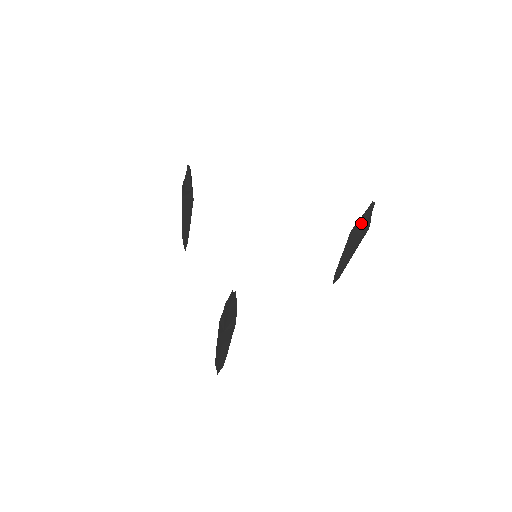
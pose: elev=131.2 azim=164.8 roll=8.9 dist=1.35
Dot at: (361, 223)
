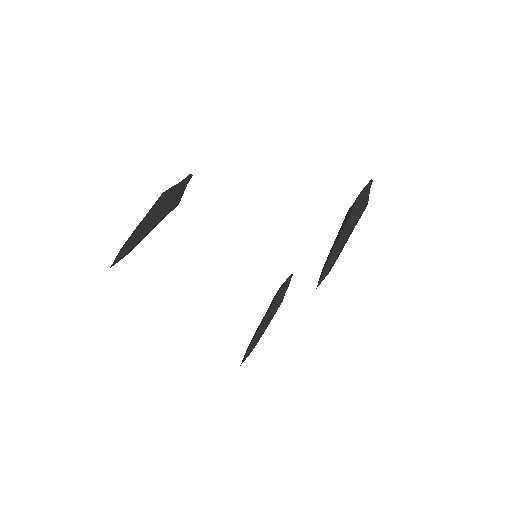
Dot at: (284, 288)
